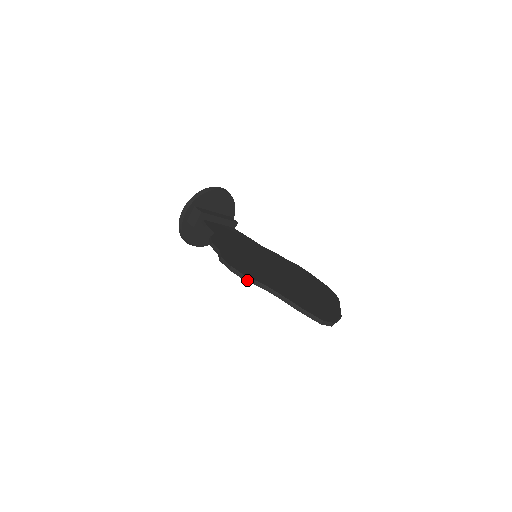
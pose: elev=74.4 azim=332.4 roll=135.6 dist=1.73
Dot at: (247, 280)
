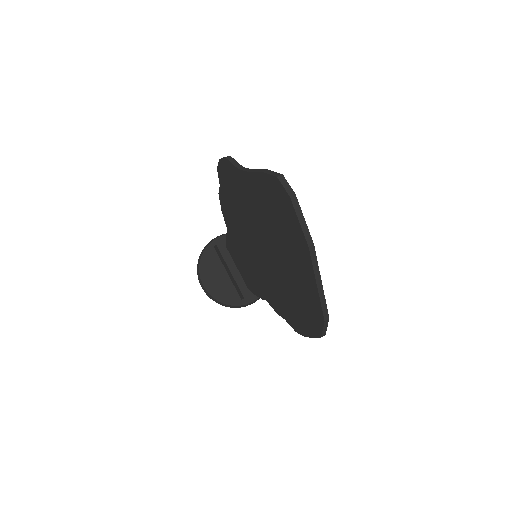
Dot at: (229, 159)
